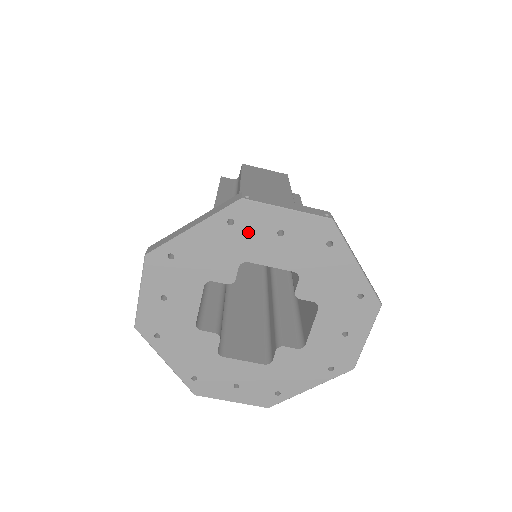
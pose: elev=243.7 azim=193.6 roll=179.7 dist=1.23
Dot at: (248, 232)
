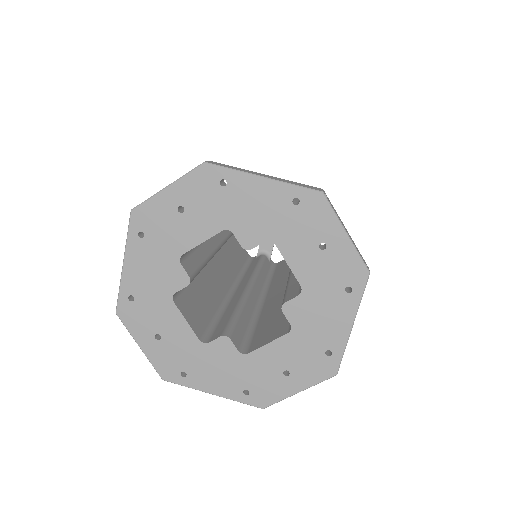
Dot at: (300, 222)
